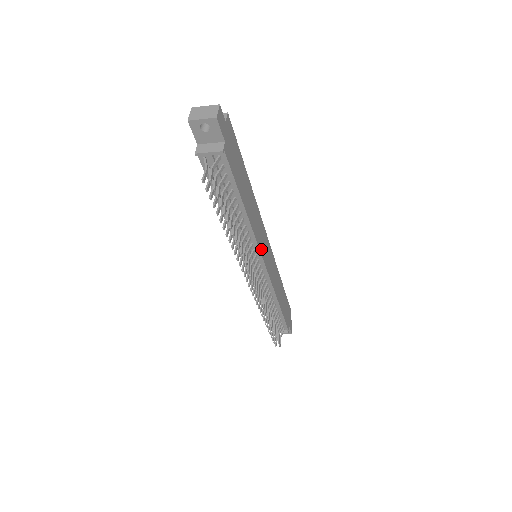
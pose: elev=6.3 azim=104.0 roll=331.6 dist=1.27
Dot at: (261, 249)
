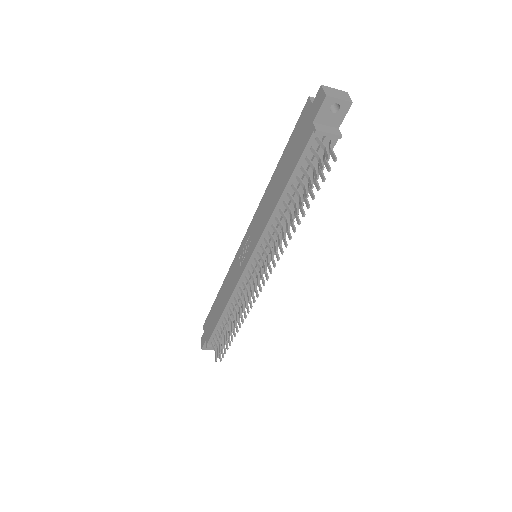
Dot at: occluded
